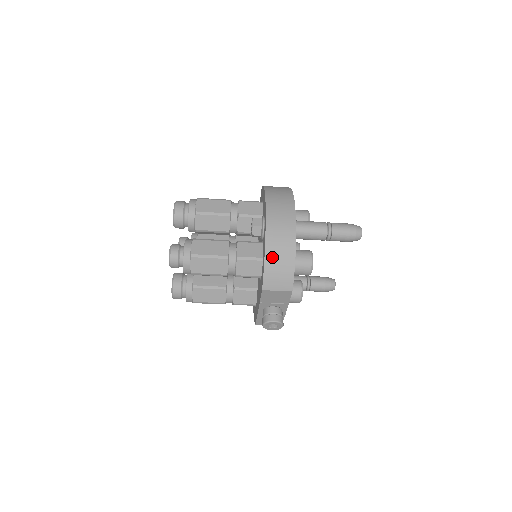
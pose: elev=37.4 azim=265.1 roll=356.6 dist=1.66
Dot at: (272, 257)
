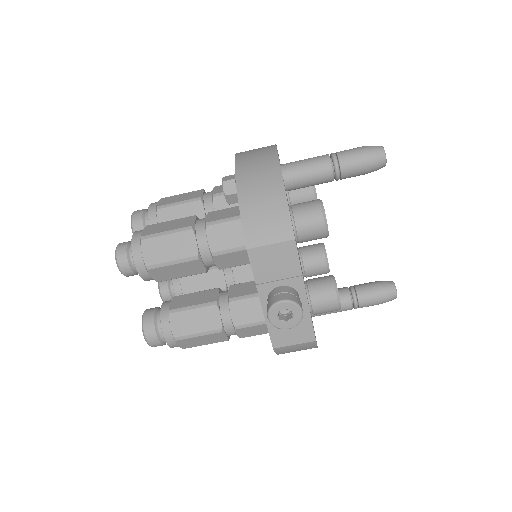
Dot at: (249, 196)
